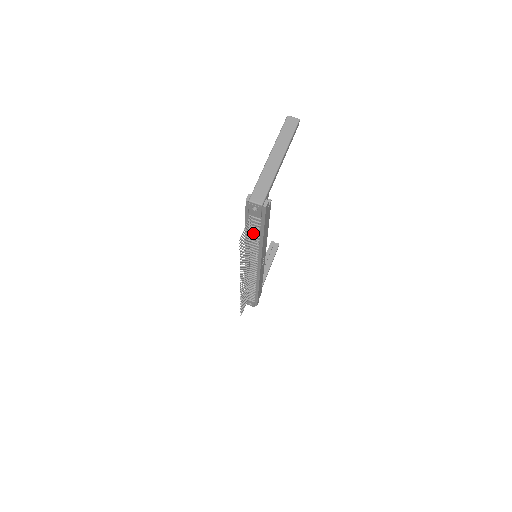
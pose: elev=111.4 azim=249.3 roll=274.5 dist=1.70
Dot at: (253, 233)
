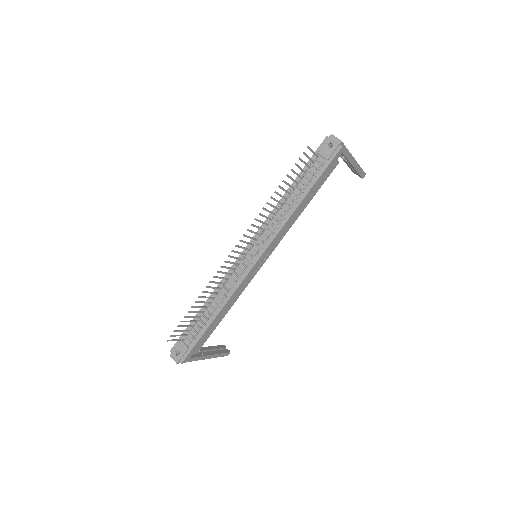
Dot at: (299, 187)
